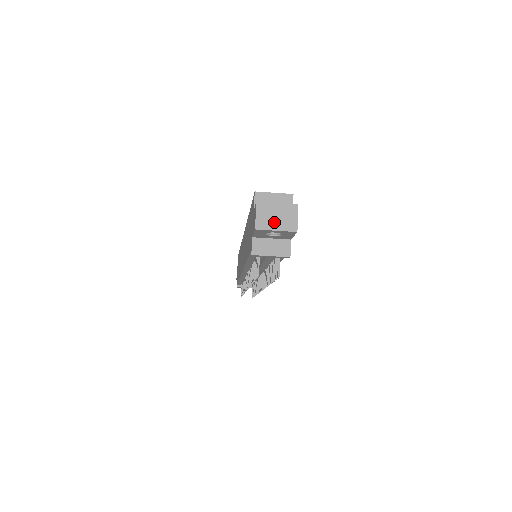
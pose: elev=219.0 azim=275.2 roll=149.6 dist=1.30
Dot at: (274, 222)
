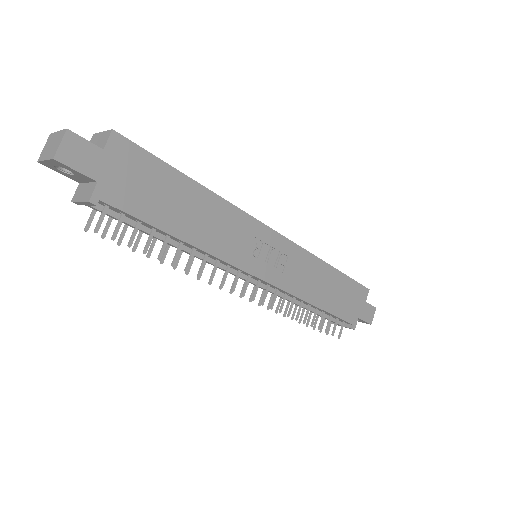
Dot at: (48, 152)
